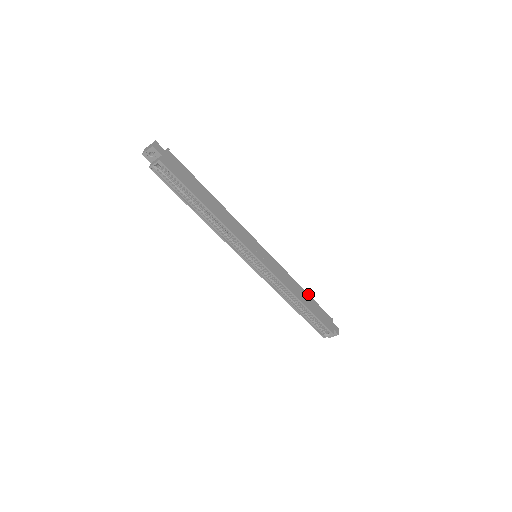
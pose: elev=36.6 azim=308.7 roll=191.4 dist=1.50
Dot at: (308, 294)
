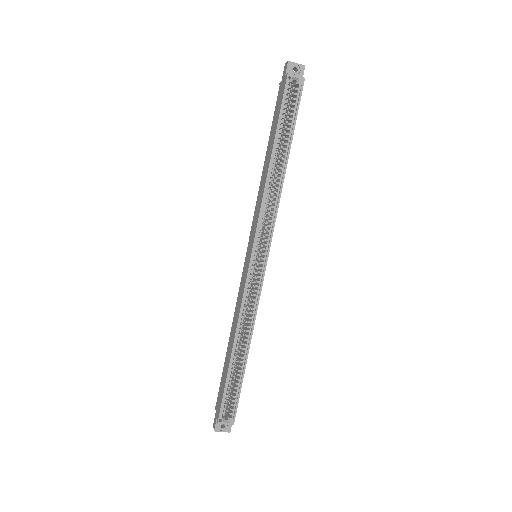
Dot at: occluded
